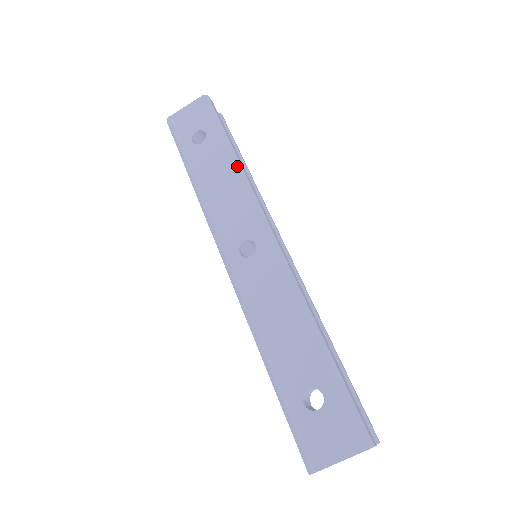
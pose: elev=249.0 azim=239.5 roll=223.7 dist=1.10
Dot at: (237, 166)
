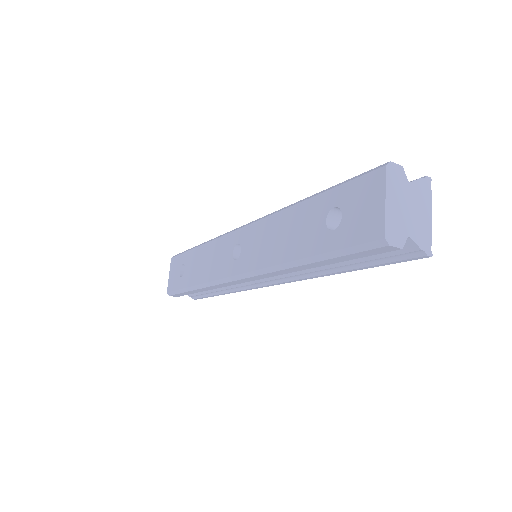
Dot at: (203, 244)
